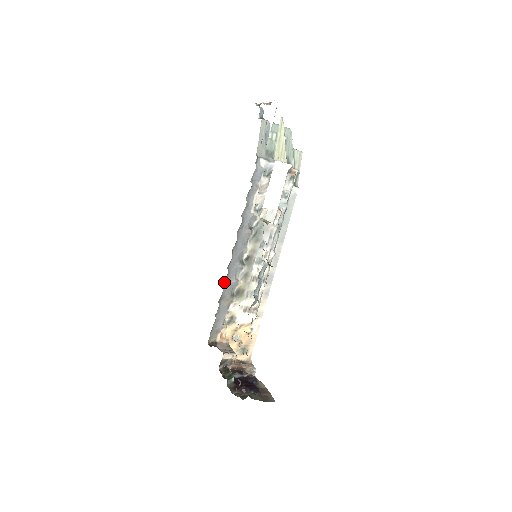
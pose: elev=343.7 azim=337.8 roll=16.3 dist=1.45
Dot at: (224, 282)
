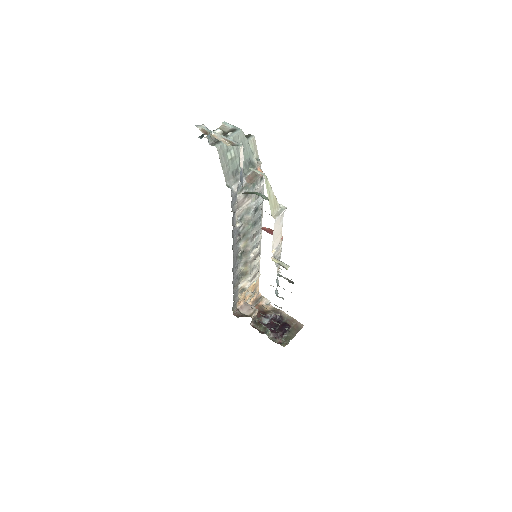
Dot at: occluded
